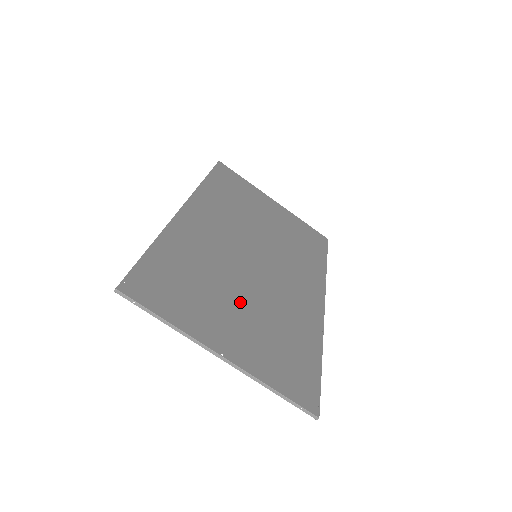
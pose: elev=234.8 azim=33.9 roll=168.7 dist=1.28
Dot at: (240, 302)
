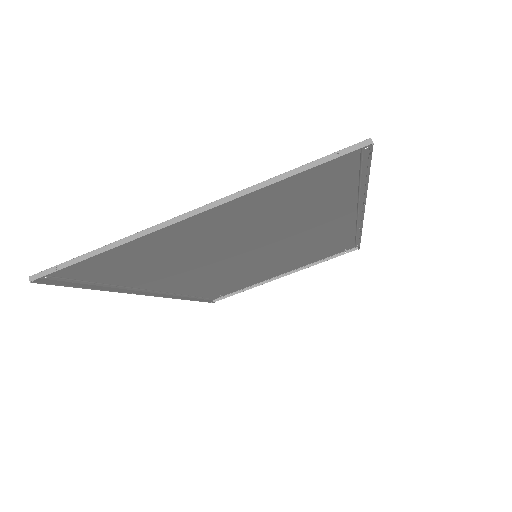
Dot at: (228, 237)
